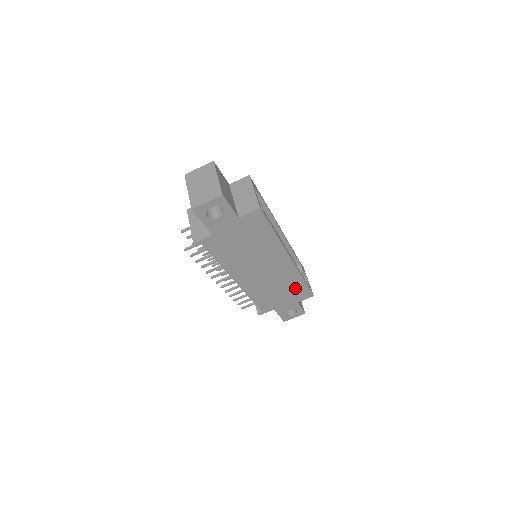
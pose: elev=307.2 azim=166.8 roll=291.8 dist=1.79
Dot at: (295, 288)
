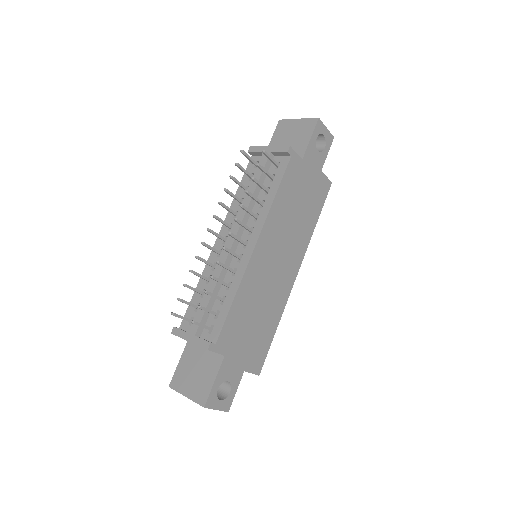
Dot at: (264, 334)
